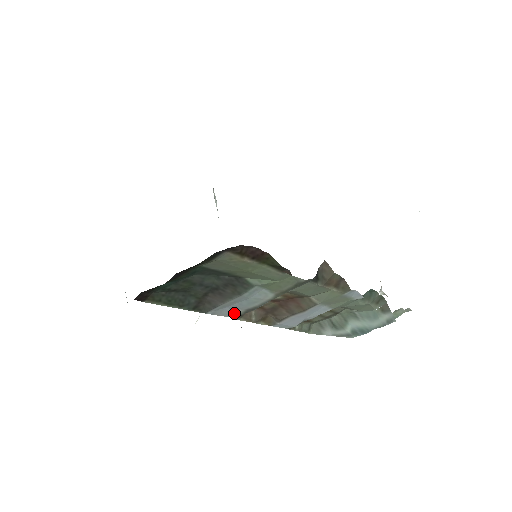
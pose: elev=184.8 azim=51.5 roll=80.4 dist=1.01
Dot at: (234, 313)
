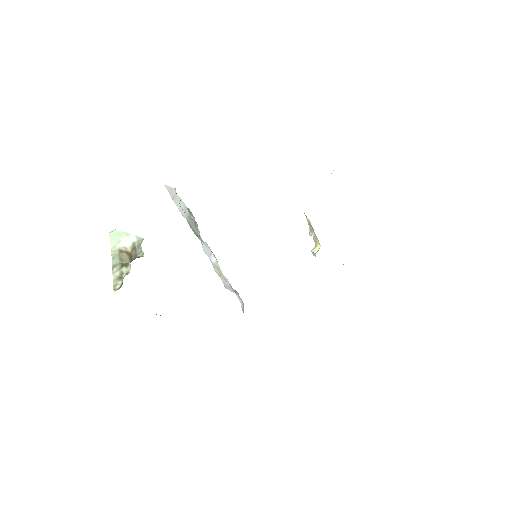
Dot at: occluded
